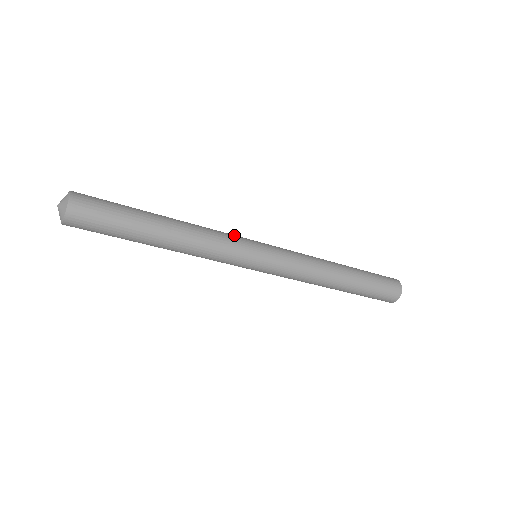
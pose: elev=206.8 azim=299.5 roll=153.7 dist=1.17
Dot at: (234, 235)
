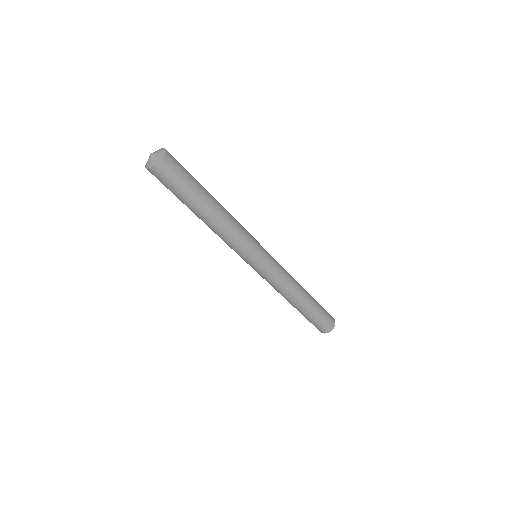
Dot at: (252, 236)
